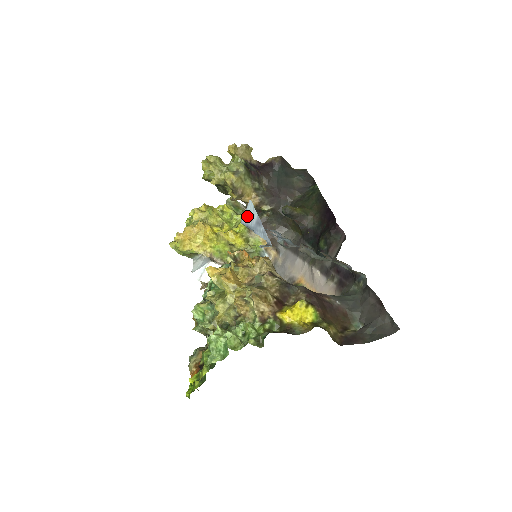
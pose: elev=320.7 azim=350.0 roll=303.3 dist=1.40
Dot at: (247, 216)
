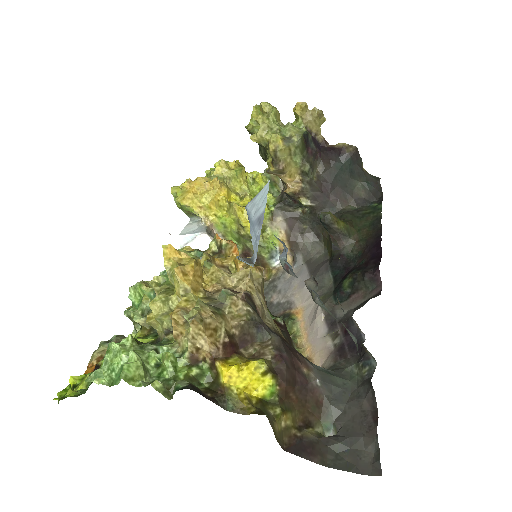
Dot at: (255, 202)
